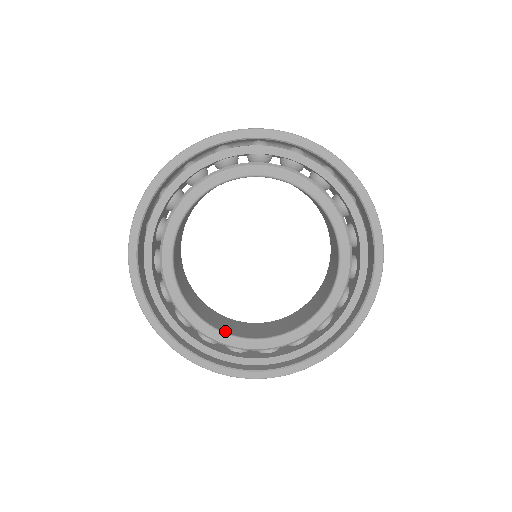
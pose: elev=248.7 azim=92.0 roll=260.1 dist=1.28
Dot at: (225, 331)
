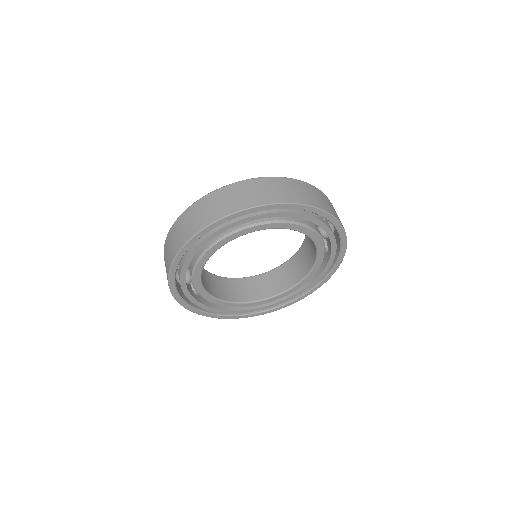
Dot at: (259, 298)
